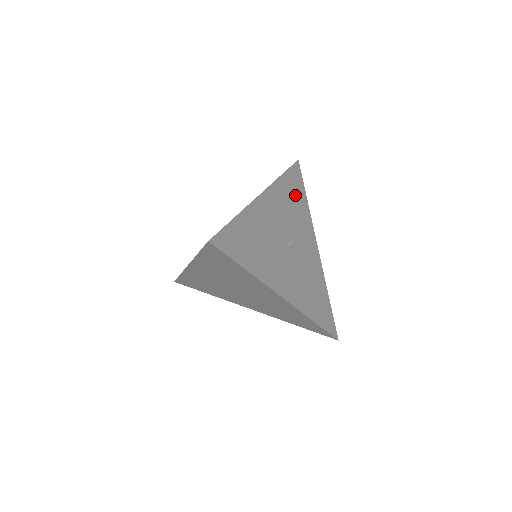
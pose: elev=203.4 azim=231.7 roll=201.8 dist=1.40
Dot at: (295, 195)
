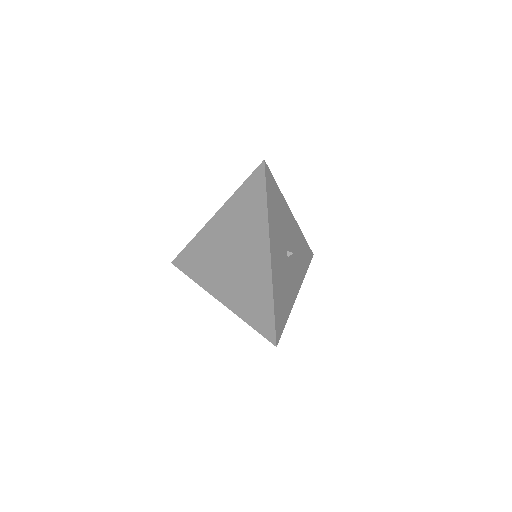
Dot at: (275, 203)
